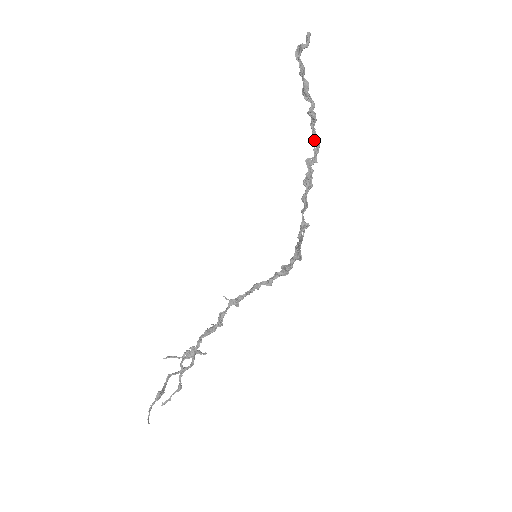
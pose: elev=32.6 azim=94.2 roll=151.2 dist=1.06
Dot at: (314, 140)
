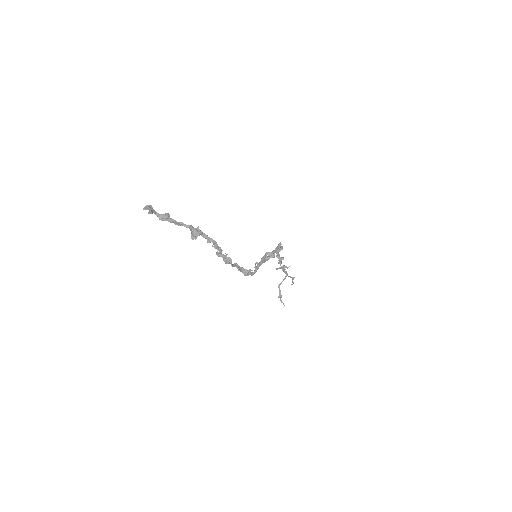
Dot at: (209, 242)
